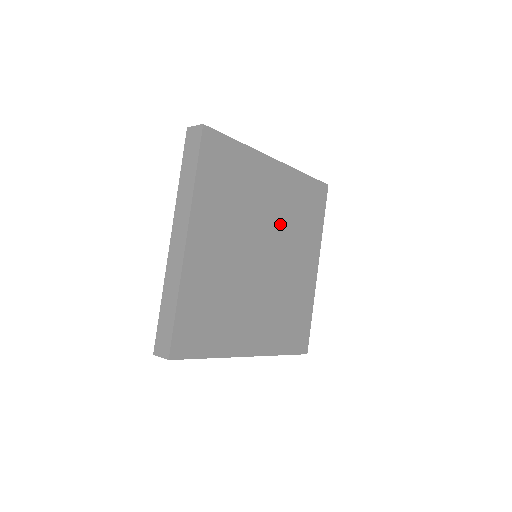
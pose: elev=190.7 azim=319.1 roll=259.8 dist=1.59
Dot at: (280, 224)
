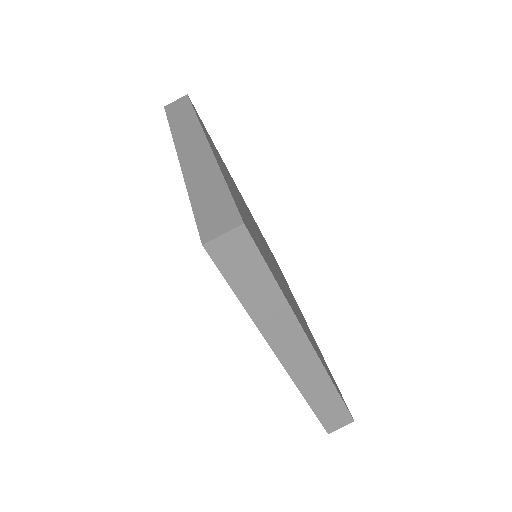
Dot at: (264, 242)
